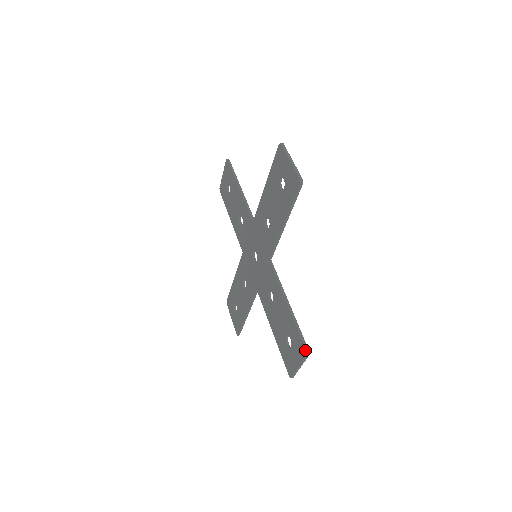
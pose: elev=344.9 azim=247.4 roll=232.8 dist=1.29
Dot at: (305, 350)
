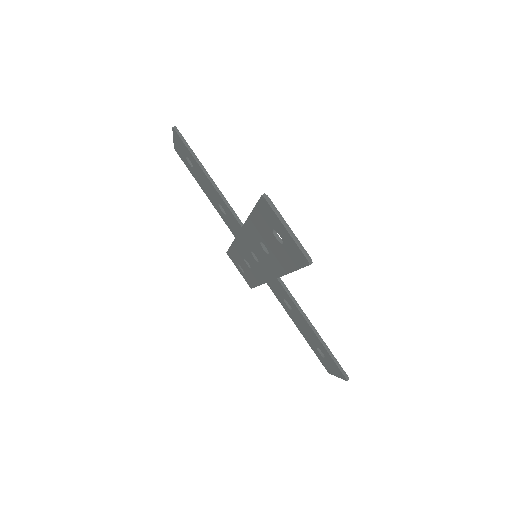
Dot at: (344, 377)
